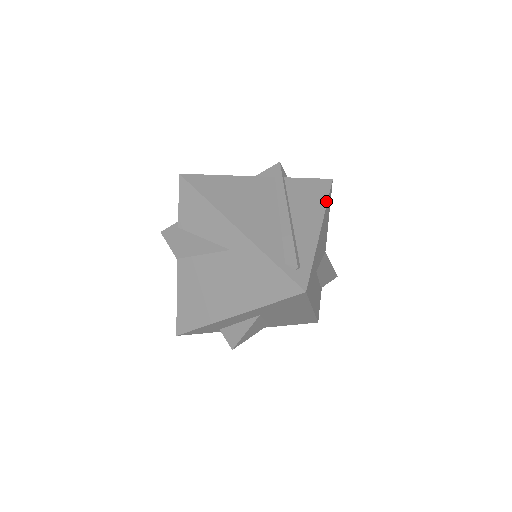
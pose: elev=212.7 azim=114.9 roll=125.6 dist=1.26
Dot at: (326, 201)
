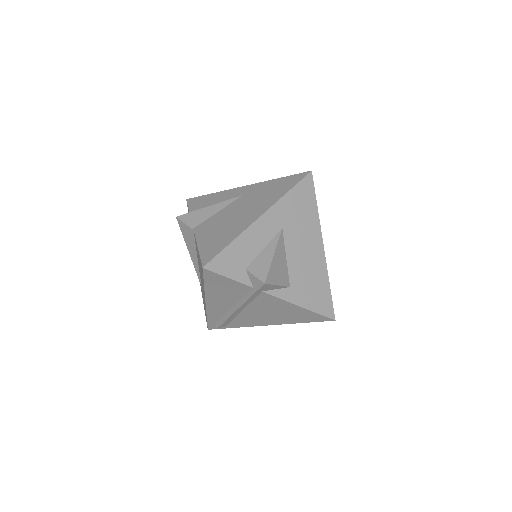
Dot at: occluded
